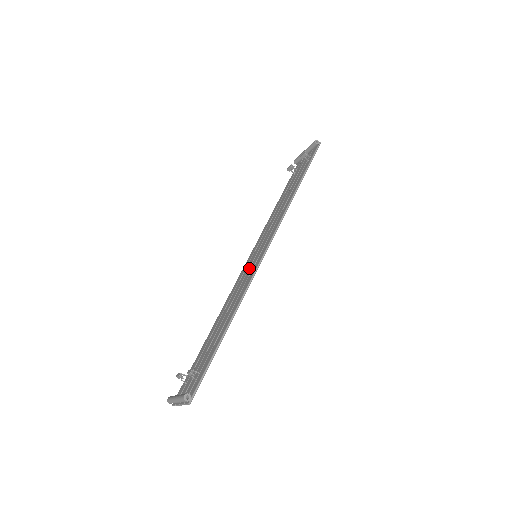
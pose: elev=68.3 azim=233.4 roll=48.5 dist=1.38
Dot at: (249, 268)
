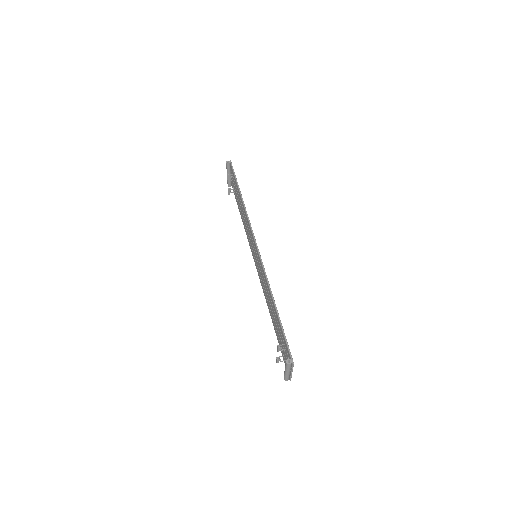
Dot at: (258, 266)
